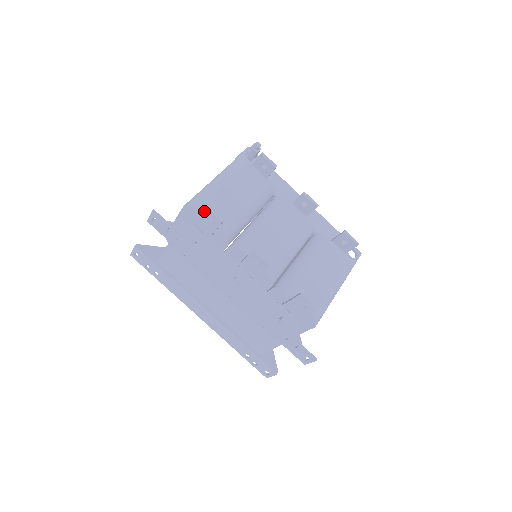
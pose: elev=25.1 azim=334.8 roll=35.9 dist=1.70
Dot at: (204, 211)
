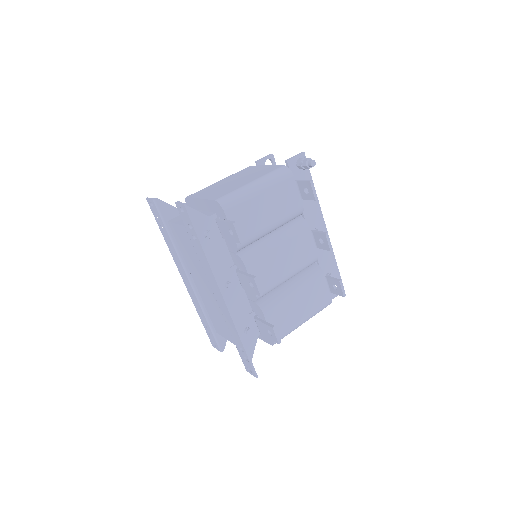
Dot at: (230, 224)
